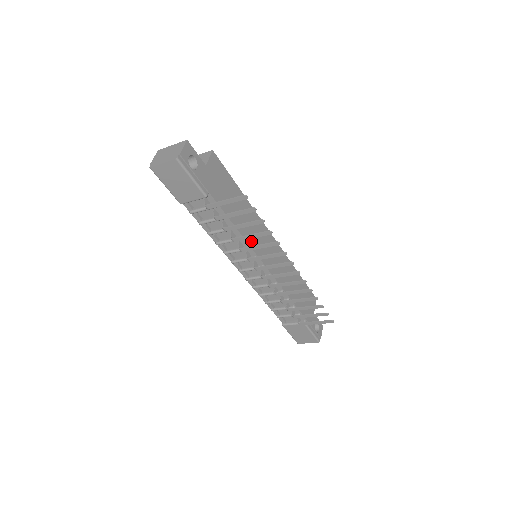
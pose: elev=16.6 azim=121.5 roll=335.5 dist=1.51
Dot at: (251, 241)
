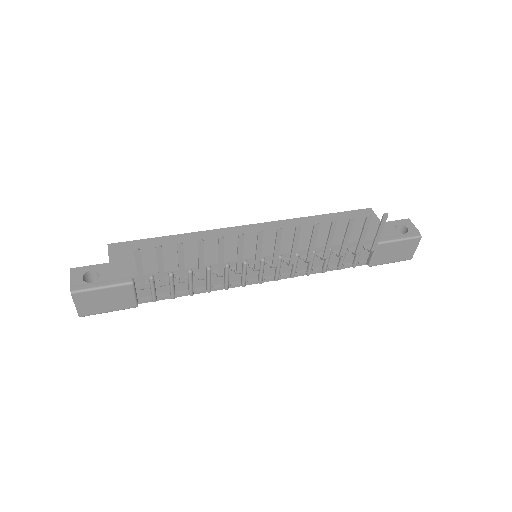
Dot at: occluded
